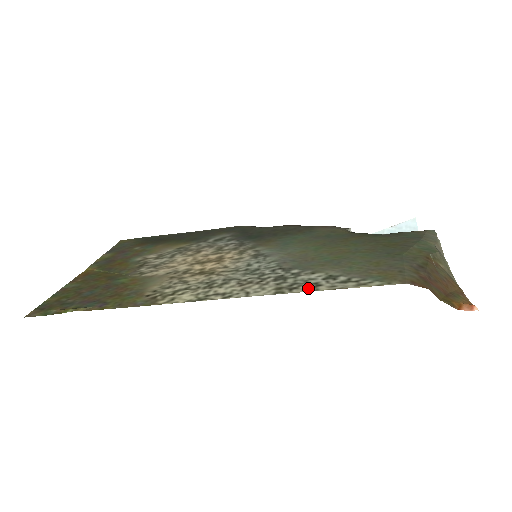
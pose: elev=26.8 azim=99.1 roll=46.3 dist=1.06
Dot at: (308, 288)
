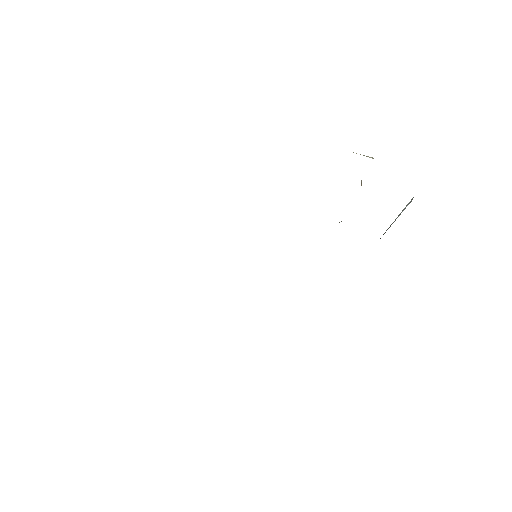
Dot at: occluded
